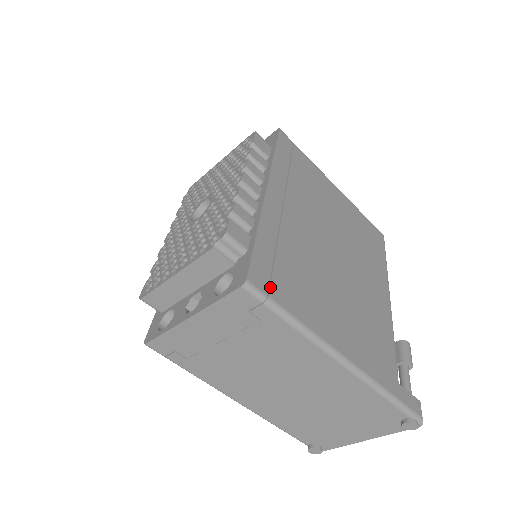
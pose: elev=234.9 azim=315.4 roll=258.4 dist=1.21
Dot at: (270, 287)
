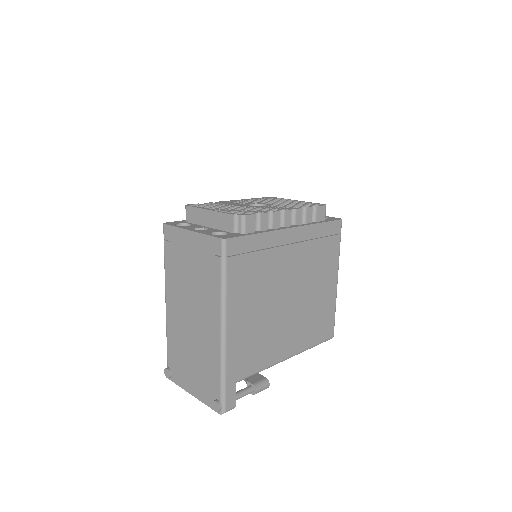
Dot at: (233, 256)
